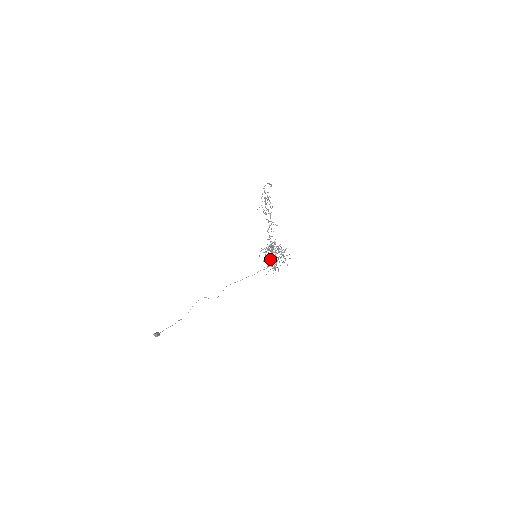
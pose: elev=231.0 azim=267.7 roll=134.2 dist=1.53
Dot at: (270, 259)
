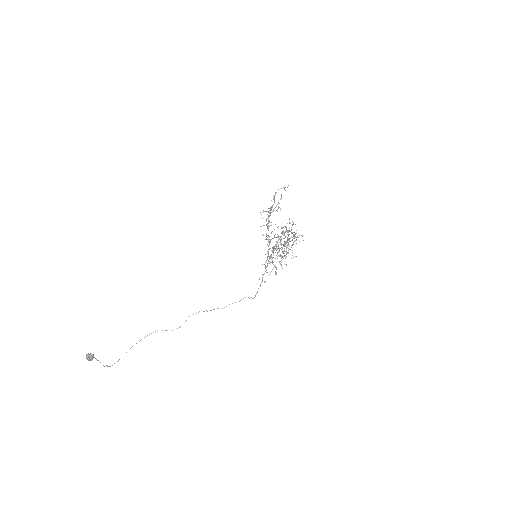
Dot at: occluded
